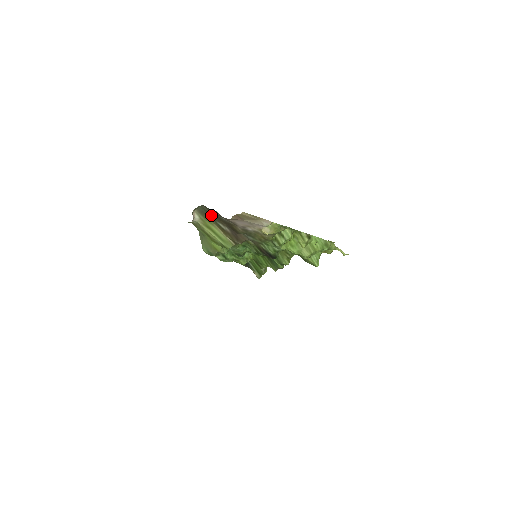
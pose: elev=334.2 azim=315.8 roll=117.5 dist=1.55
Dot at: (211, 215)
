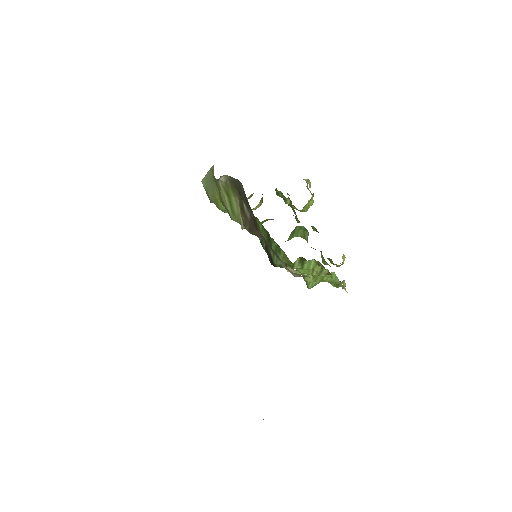
Dot at: (242, 193)
